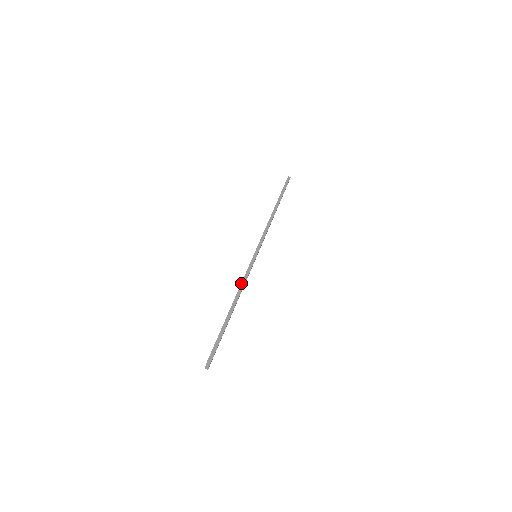
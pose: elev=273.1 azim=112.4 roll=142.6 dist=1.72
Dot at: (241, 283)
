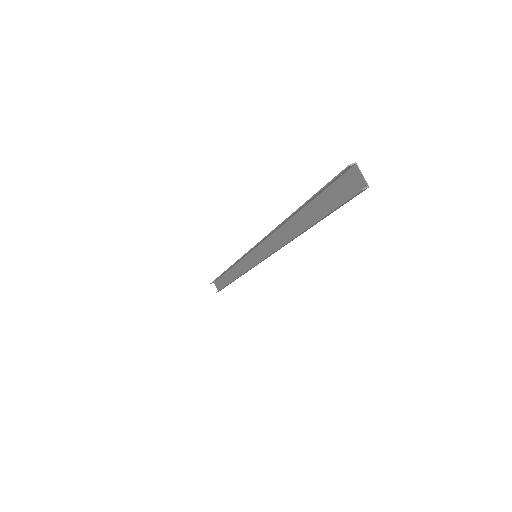
Dot at: occluded
